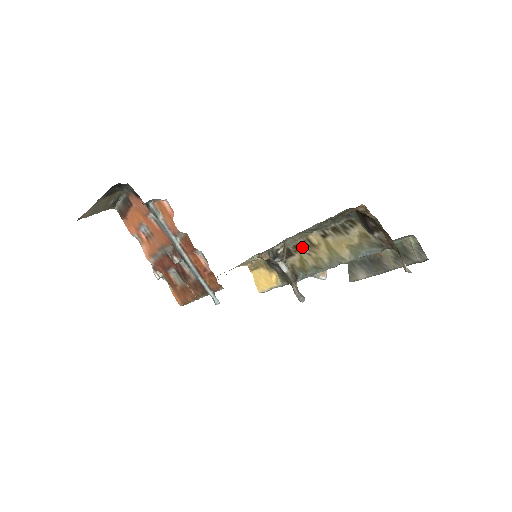
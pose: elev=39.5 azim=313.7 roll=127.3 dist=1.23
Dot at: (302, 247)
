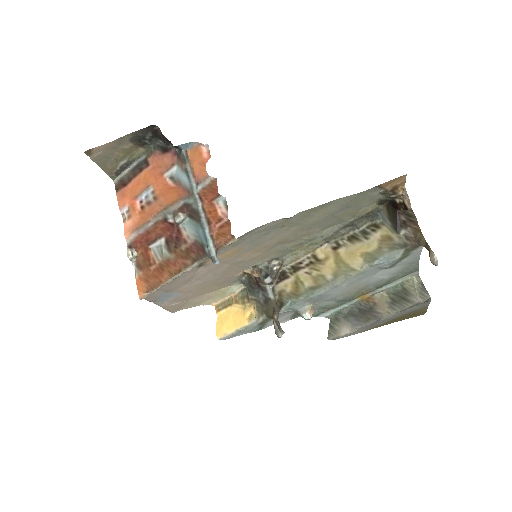
Dot at: (303, 266)
